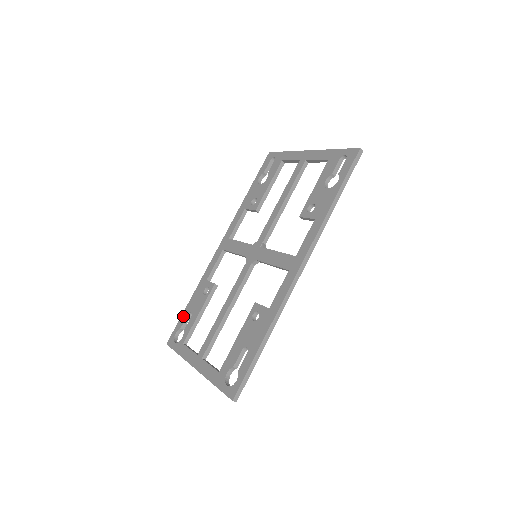
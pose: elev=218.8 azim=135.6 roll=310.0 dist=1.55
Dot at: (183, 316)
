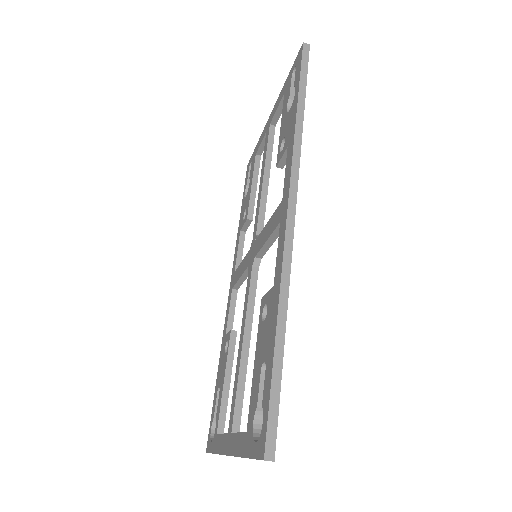
Dot at: (214, 400)
